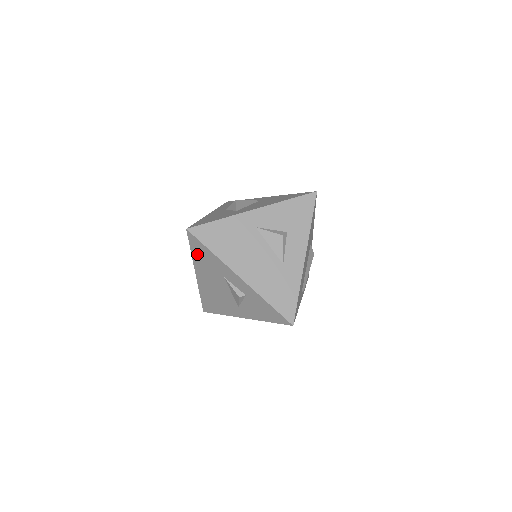
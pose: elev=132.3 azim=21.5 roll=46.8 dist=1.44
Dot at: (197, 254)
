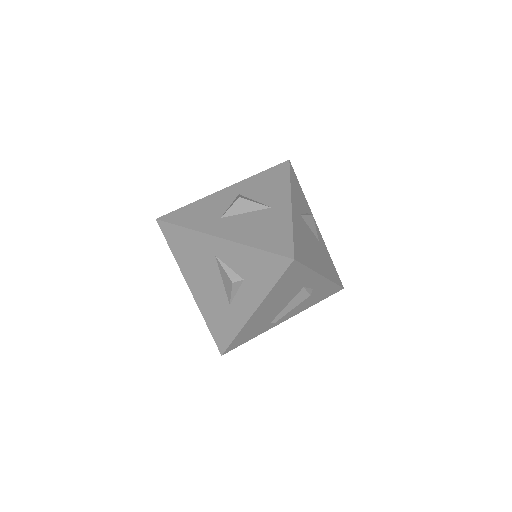
Dot at: occluded
